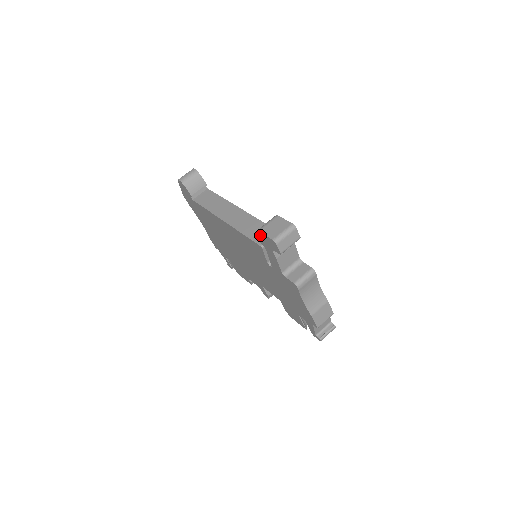
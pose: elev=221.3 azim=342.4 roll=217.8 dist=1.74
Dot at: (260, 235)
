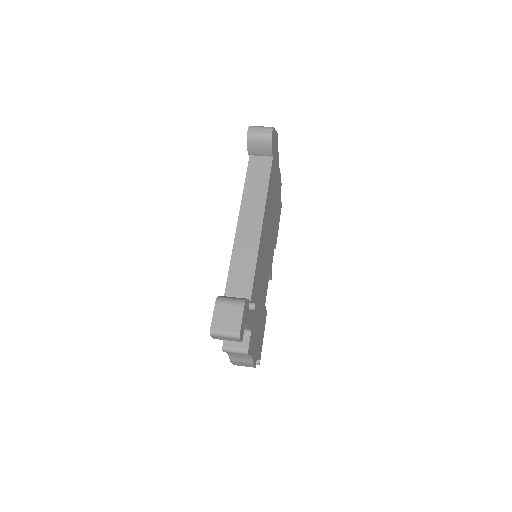
Dot at: (217, 303)
